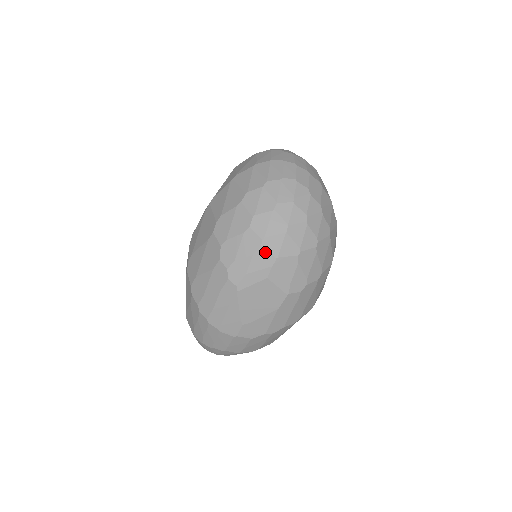
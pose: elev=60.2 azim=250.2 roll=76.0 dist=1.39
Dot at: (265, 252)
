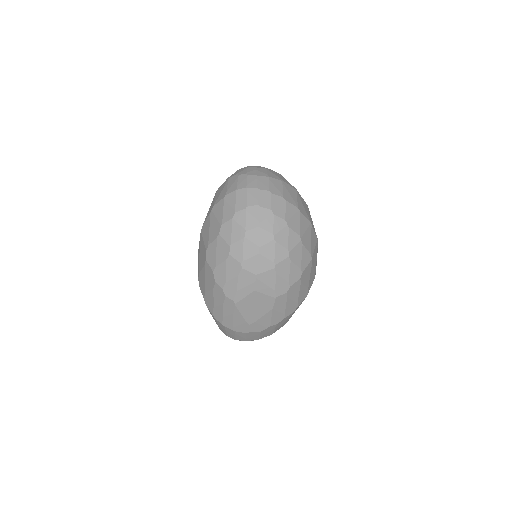
Dot at: (246, 272)
